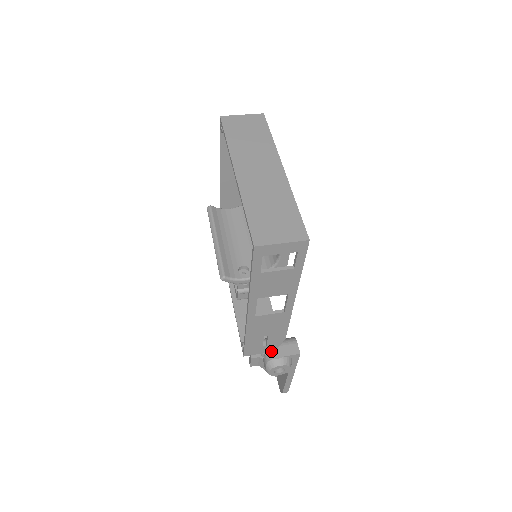
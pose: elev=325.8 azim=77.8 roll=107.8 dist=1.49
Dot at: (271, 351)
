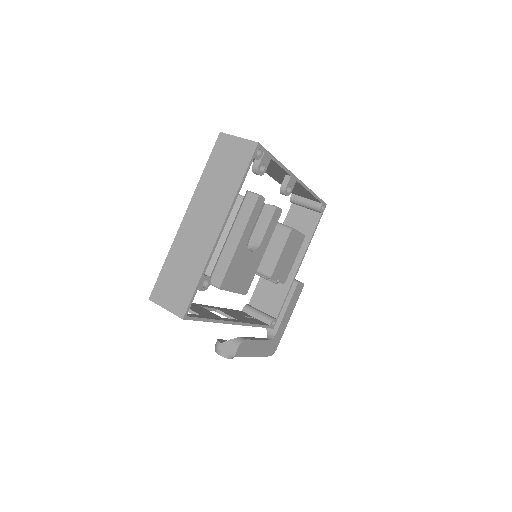
Dot at: occluded
